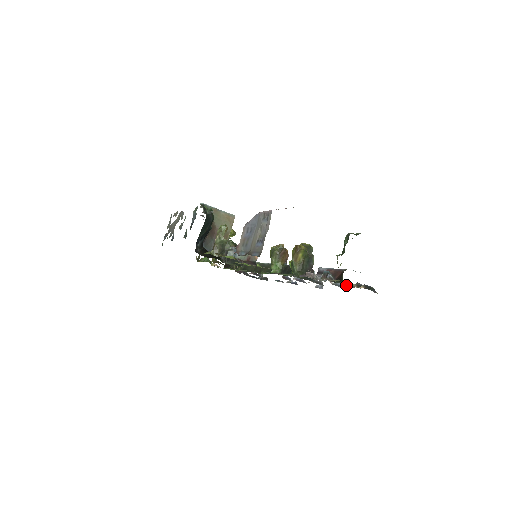
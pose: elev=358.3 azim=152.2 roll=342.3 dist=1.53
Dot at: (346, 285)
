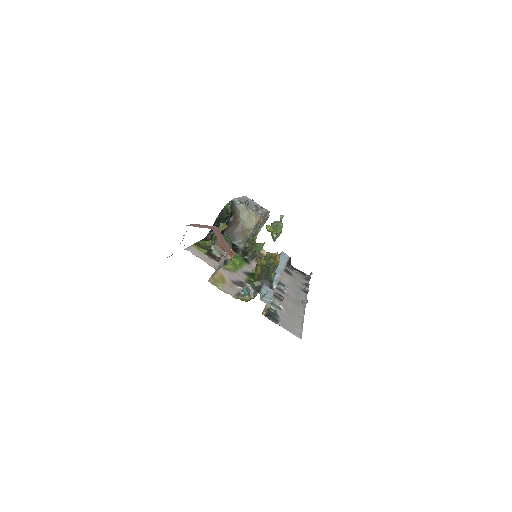
Dot at: (267, 306)
